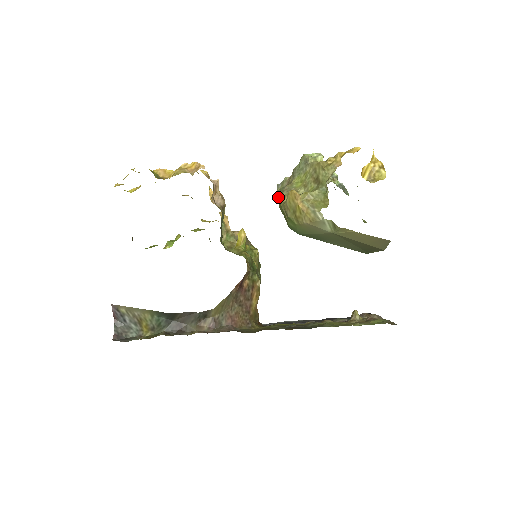
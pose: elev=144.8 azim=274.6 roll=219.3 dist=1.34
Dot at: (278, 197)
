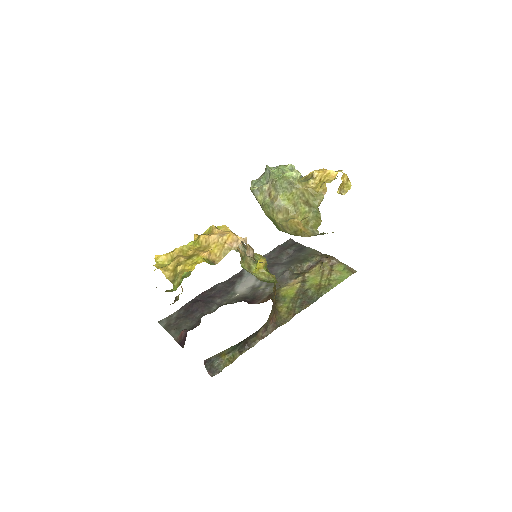
Dot at: (267, 211)
